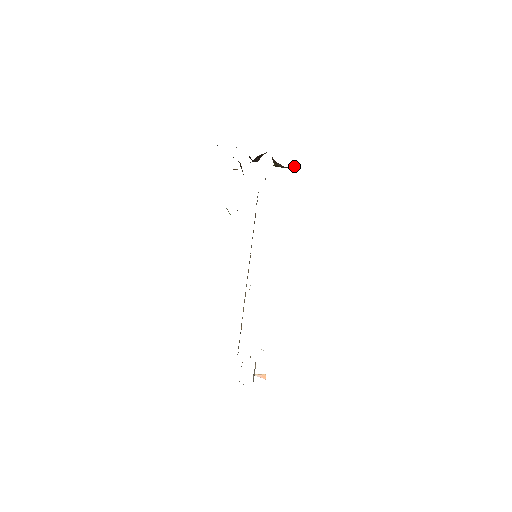
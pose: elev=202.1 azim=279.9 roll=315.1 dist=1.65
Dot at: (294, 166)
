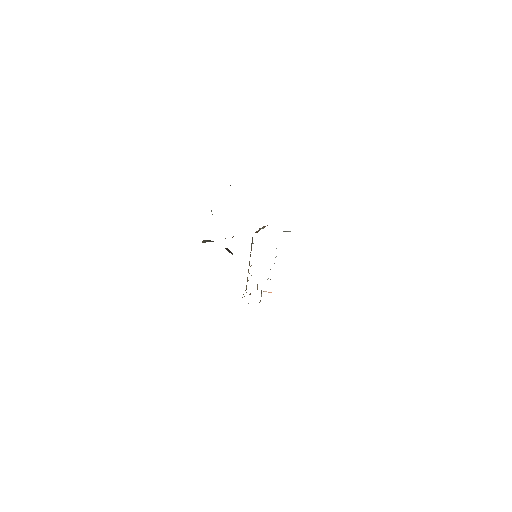
Dot at: occluded
